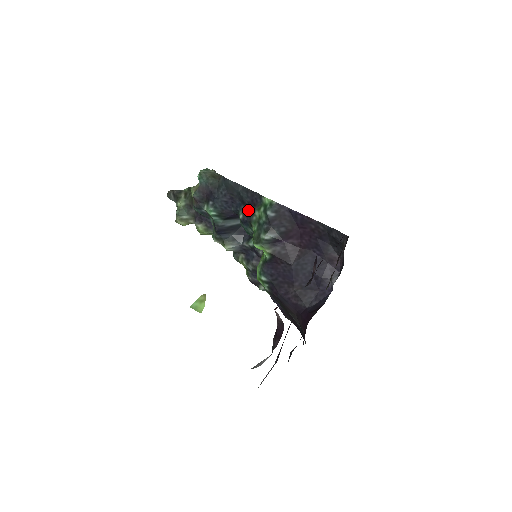
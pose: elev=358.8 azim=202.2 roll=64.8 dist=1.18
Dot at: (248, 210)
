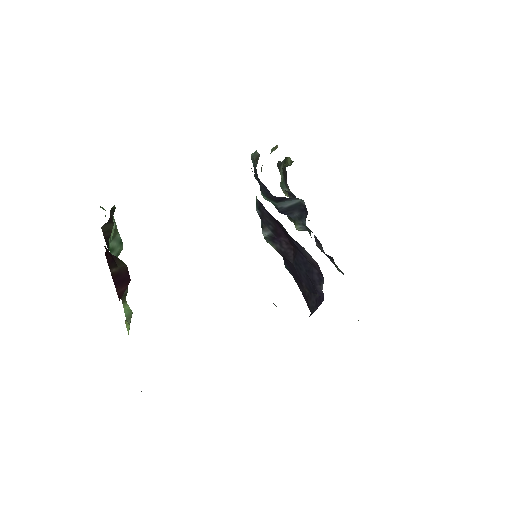
Dot at: occluded
